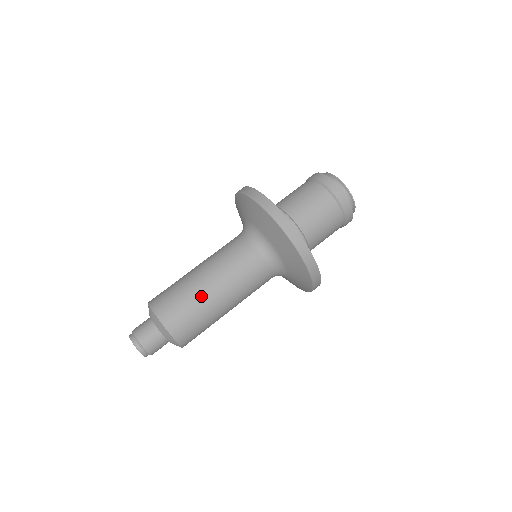
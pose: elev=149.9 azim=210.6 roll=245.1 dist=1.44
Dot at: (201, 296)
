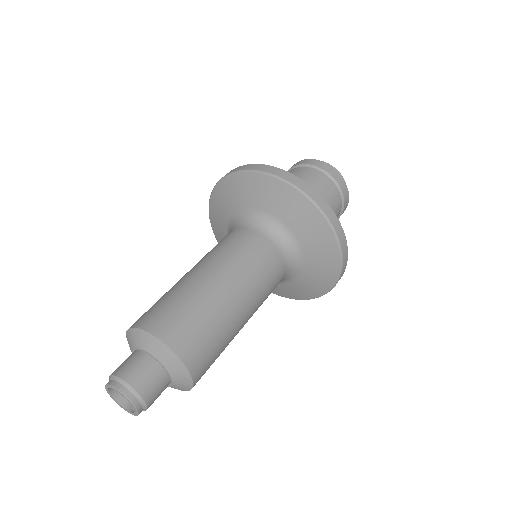
Dot at: (219, 305)
